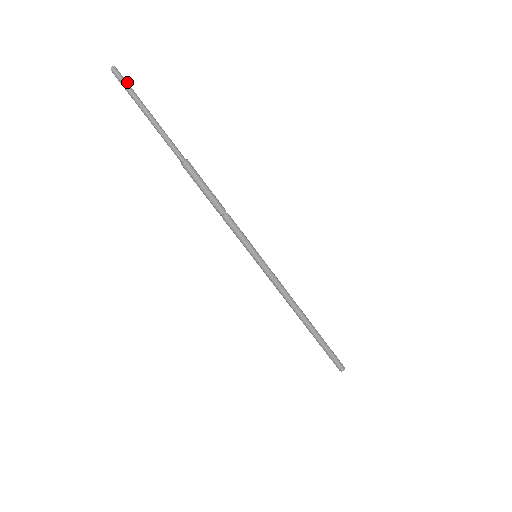
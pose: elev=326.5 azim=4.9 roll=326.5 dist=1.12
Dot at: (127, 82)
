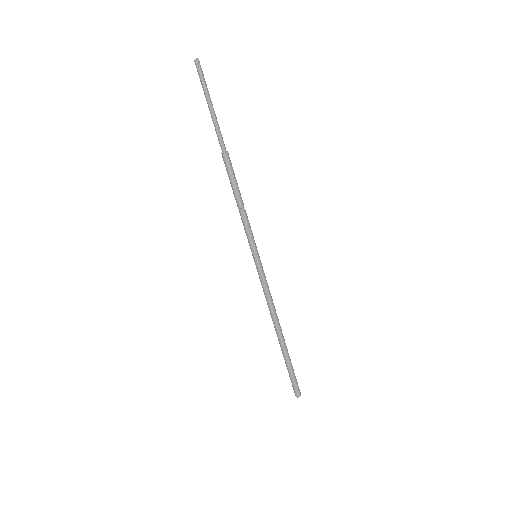
Dot at: (203, 74)
